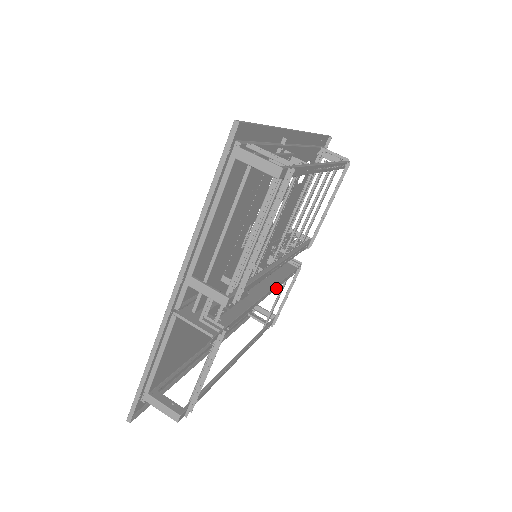
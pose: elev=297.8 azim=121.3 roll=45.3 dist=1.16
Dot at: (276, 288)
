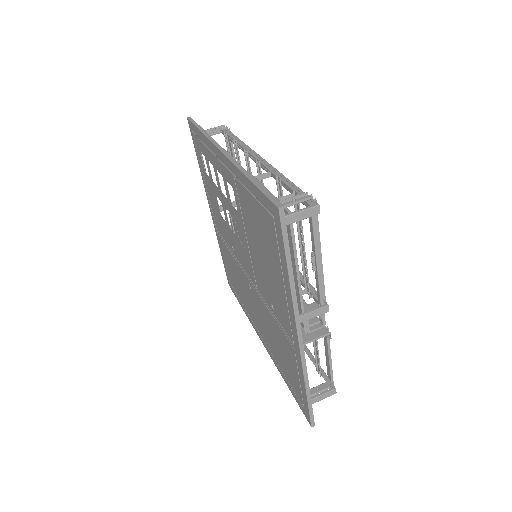
Dot at: occluded
